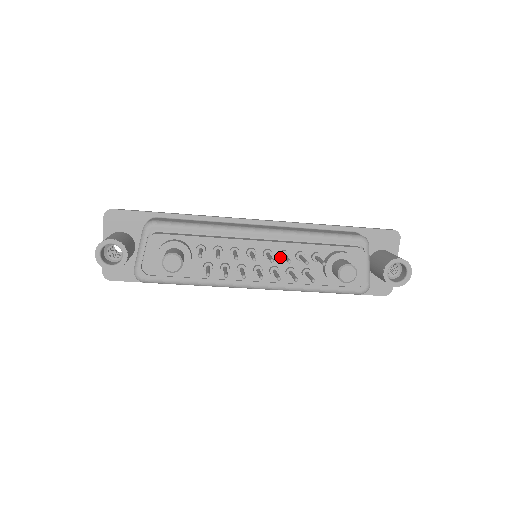
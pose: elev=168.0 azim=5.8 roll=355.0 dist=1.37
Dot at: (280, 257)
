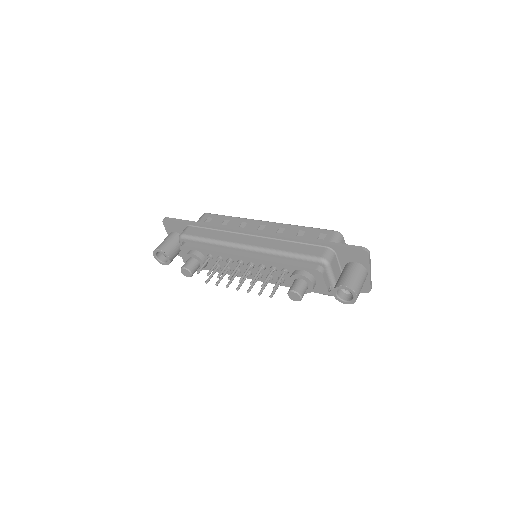
Dot at: occluded
